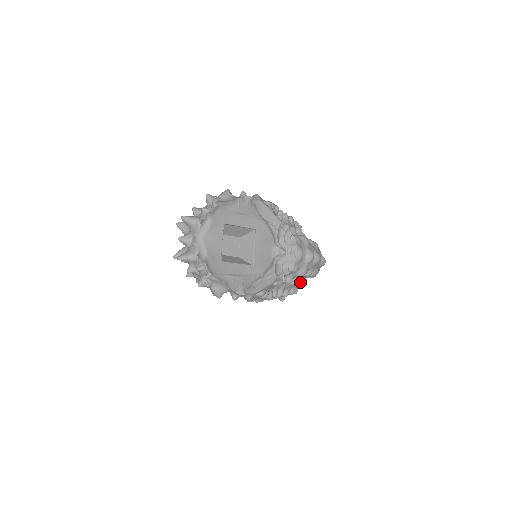
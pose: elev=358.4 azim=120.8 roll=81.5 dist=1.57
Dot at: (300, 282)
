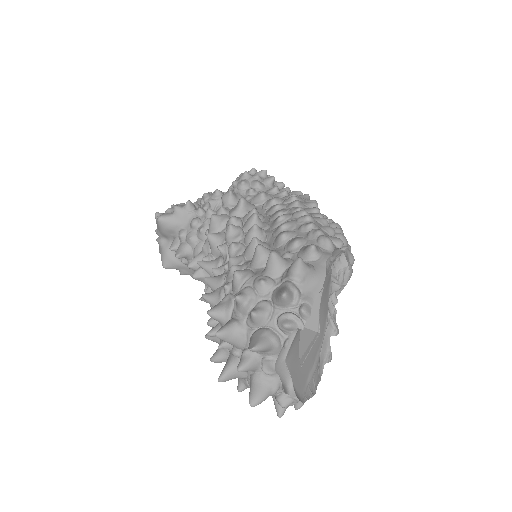
Dot at: occluded
